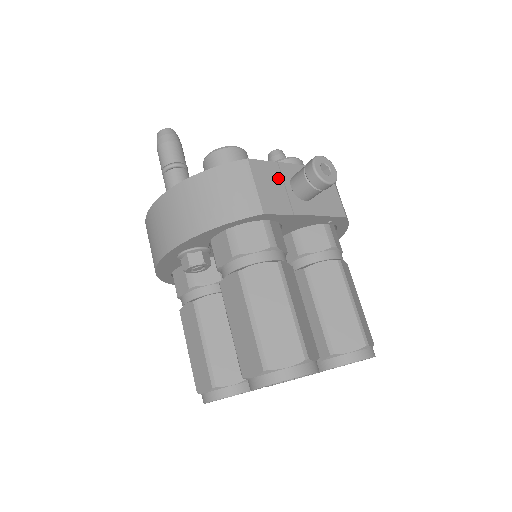
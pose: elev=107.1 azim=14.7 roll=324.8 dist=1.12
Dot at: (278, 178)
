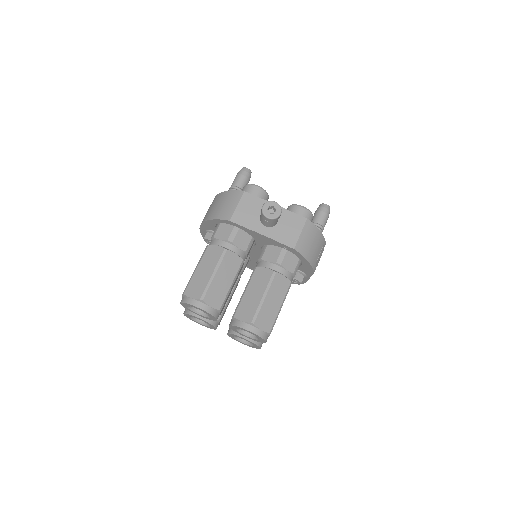
Dot at: (257, 208)
